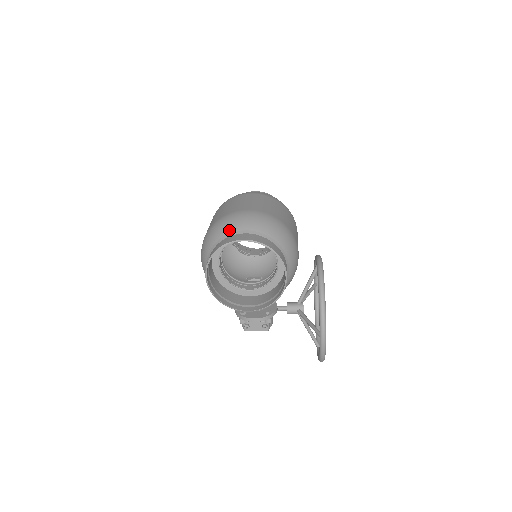
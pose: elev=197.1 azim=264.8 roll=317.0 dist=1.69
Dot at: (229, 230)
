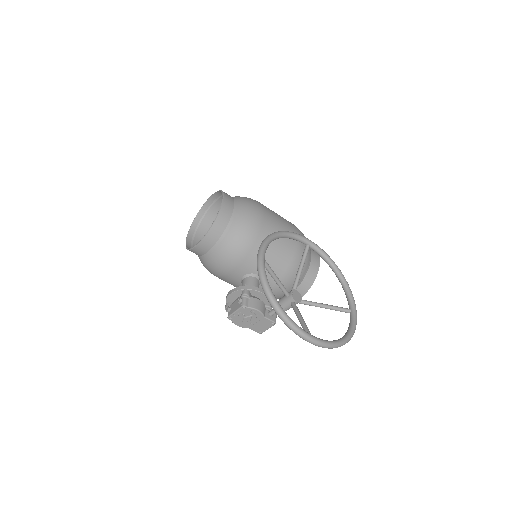
Dot at: occluded
